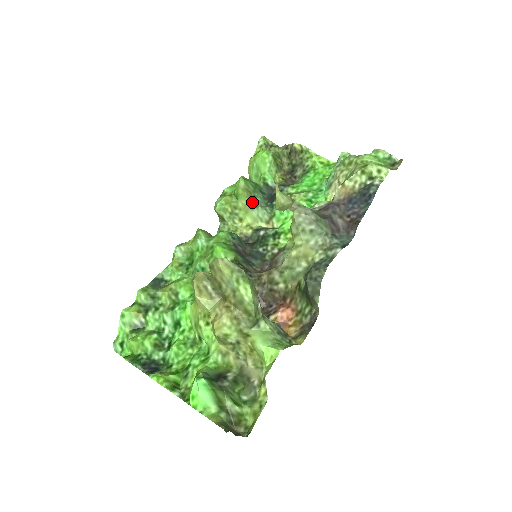
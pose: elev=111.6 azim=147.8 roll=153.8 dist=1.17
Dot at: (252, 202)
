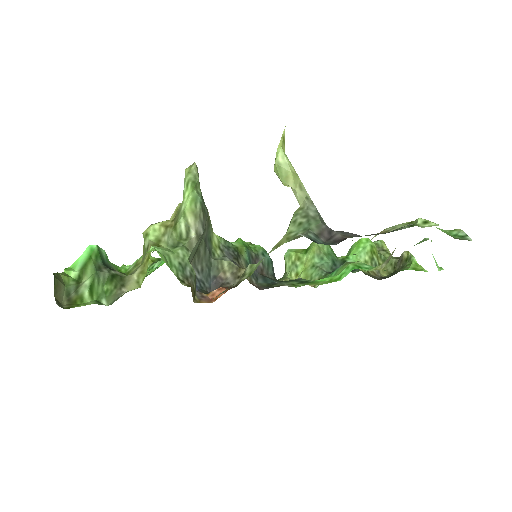
Dot at: (316, 261)
